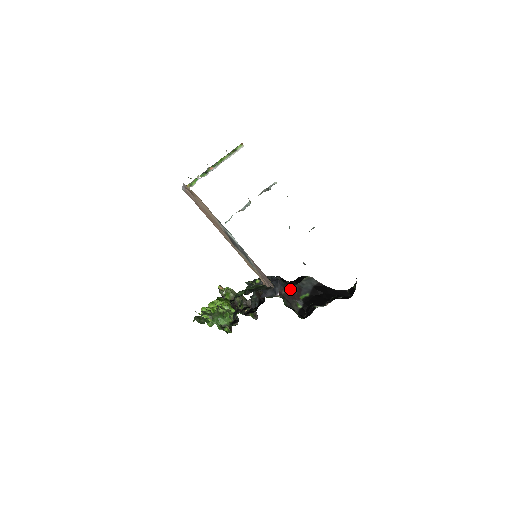
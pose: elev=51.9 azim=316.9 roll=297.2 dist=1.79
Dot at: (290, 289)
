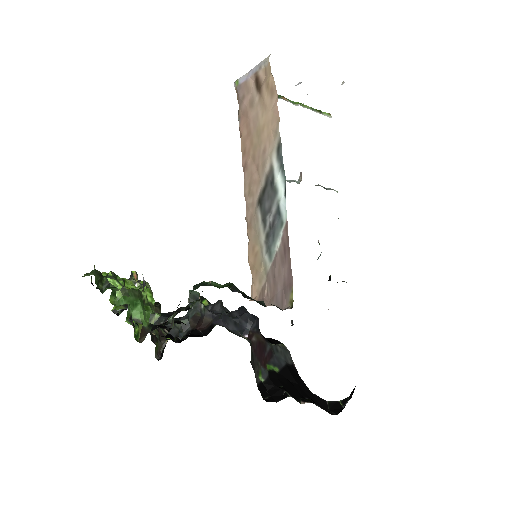
Dot at: (262, 342)
